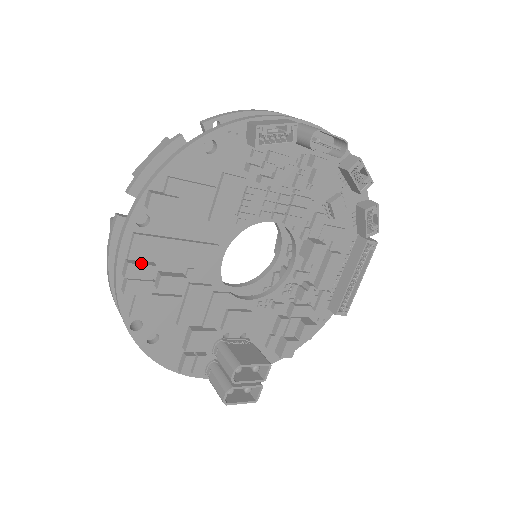
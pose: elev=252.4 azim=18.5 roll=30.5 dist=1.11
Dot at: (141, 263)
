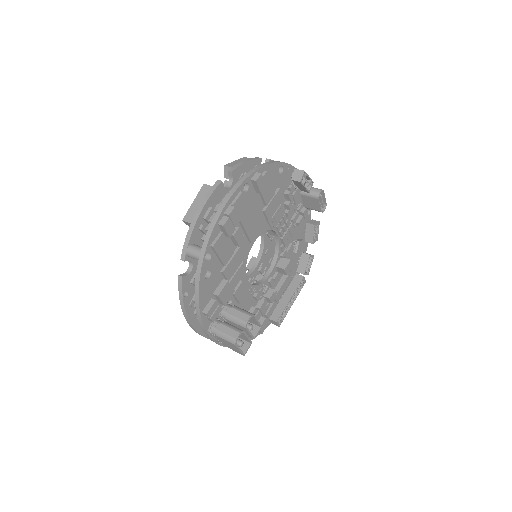
Dot at: (237, 212)
